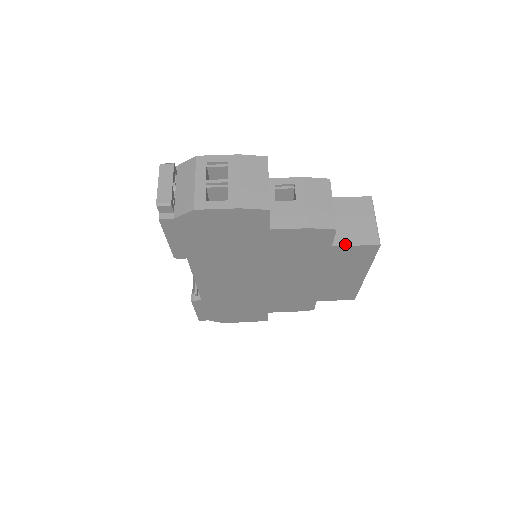
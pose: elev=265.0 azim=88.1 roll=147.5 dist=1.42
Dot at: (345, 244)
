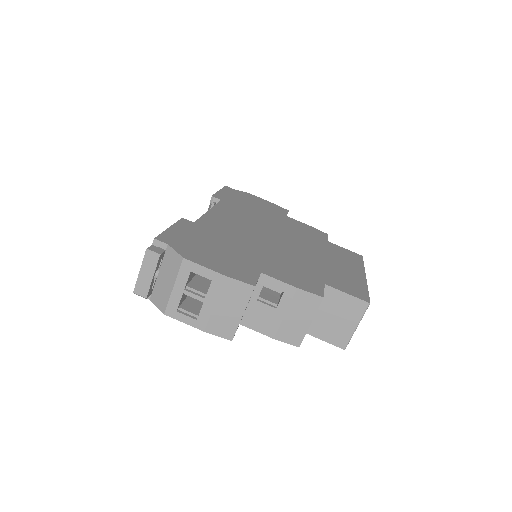
Dot at: (314, 335)
